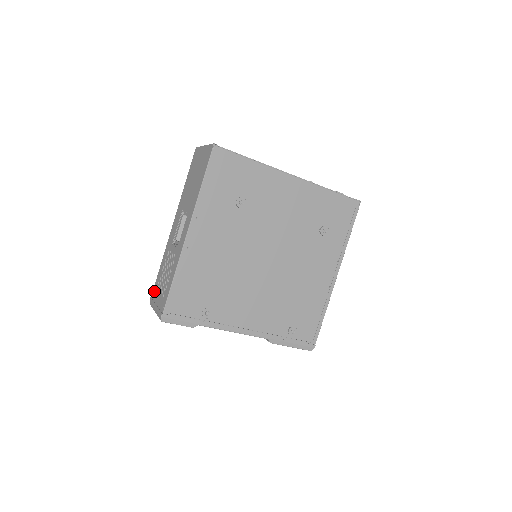
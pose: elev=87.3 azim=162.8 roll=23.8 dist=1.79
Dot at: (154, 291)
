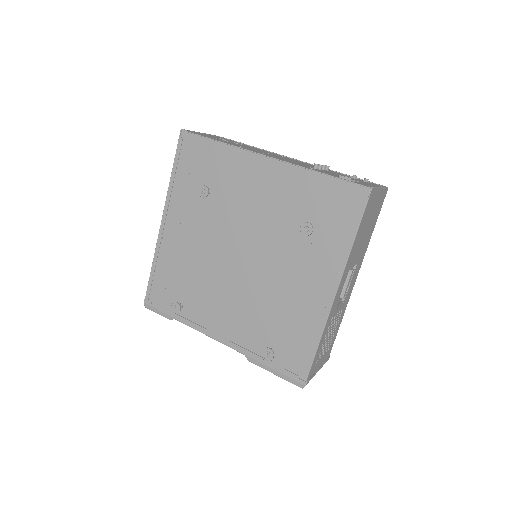
Dot at: occluded
